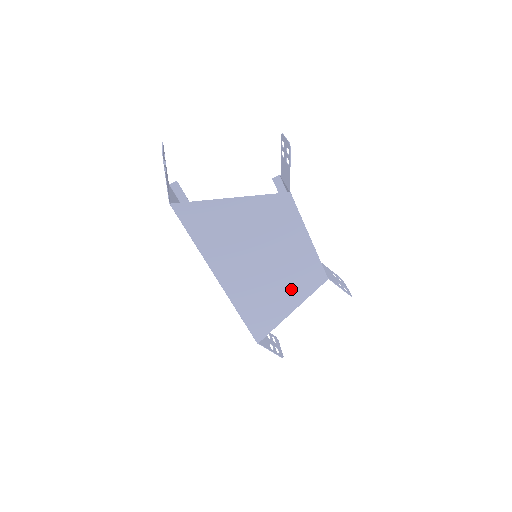
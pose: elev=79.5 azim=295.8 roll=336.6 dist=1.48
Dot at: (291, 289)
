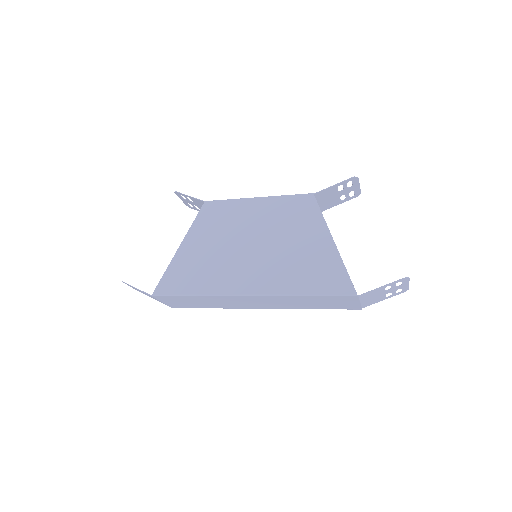
Dot at: (302, 231)
